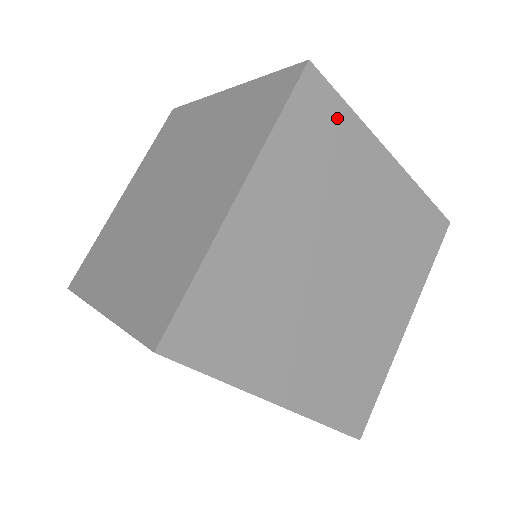
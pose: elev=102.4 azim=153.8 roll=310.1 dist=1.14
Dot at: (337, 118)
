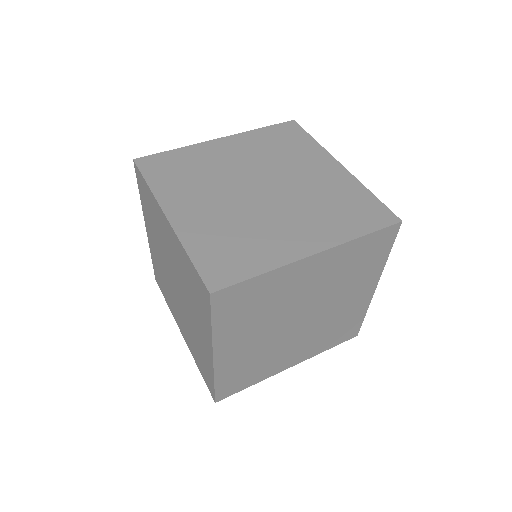
Dot at: (381, 254)
